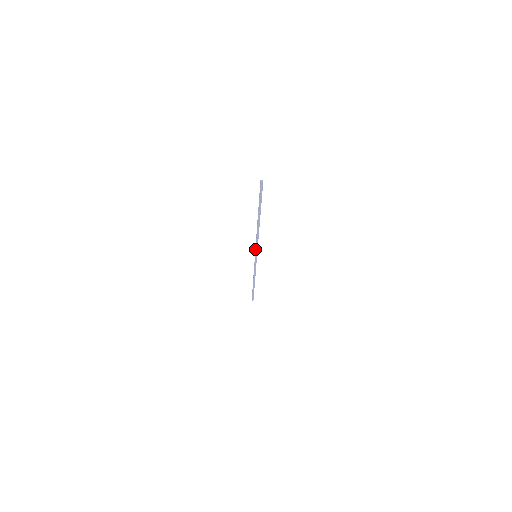
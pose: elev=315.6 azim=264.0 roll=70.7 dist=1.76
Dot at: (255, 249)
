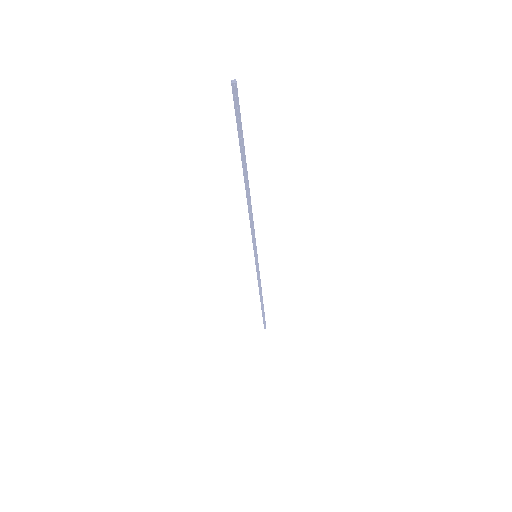
Dot at: occluded
